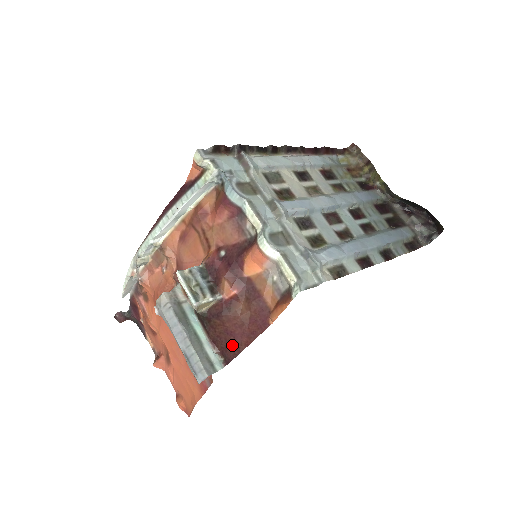
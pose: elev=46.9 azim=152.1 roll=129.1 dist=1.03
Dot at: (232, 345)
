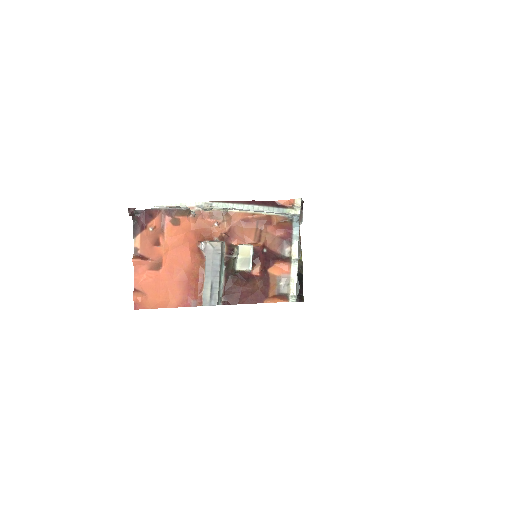
Dot at: (235, 297)
